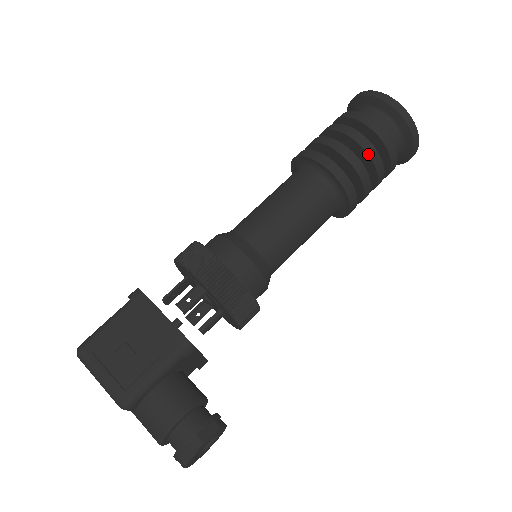
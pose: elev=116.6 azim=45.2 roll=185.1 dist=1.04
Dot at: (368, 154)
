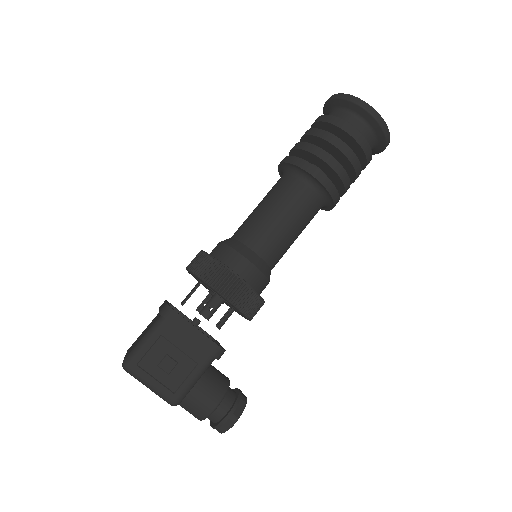
Dot at: (353, 166)
